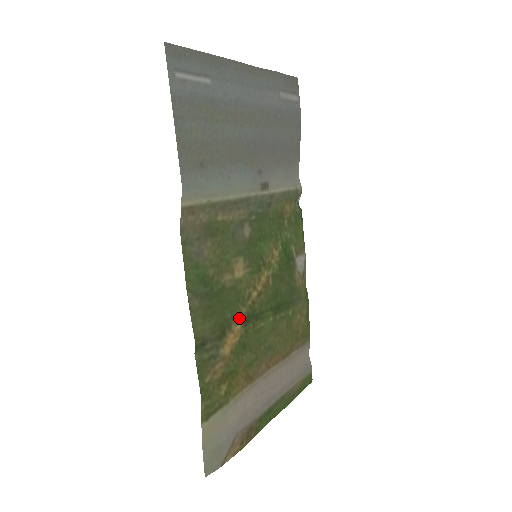
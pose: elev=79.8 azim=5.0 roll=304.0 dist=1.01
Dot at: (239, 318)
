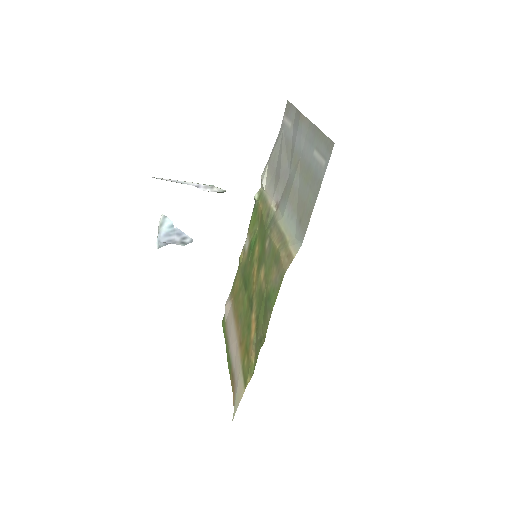
Dot at: (254, 309)
